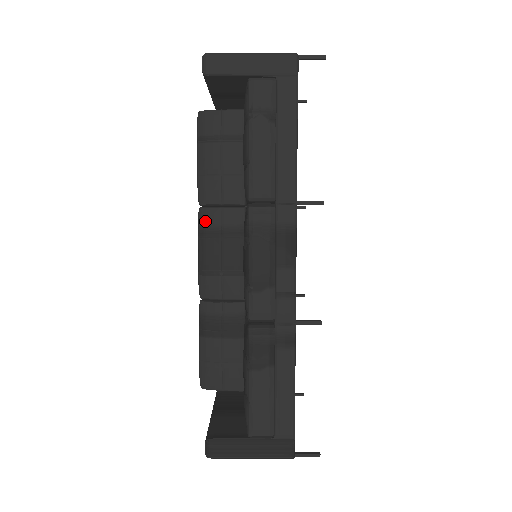
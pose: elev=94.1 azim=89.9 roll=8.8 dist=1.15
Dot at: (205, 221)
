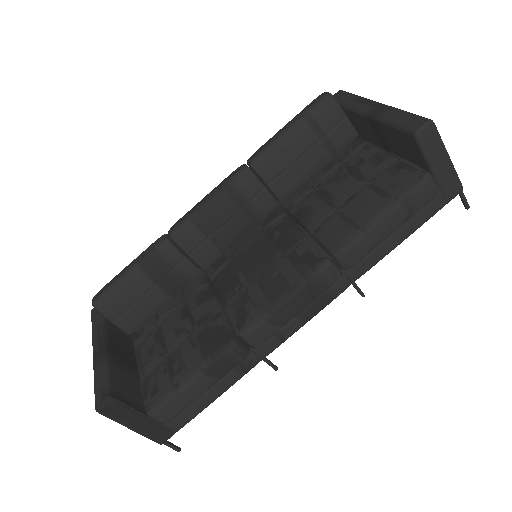
Dot at: (242, 184)
